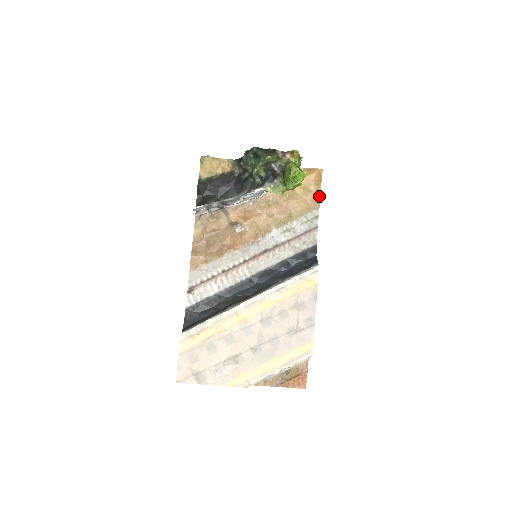
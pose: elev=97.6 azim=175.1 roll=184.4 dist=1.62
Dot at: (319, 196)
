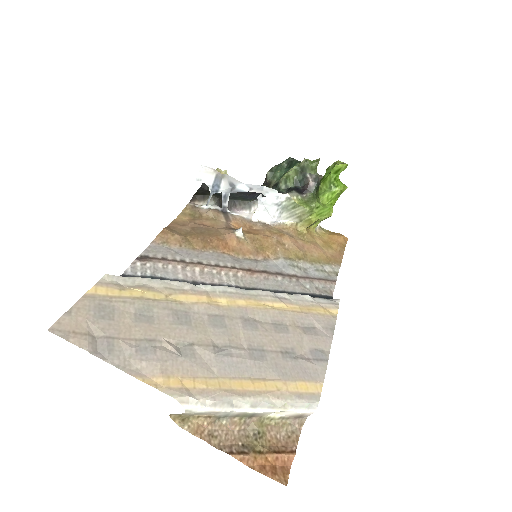
Dot at: (341, 257)
